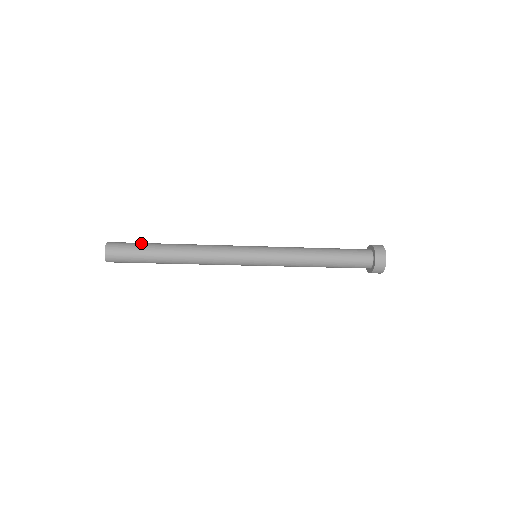
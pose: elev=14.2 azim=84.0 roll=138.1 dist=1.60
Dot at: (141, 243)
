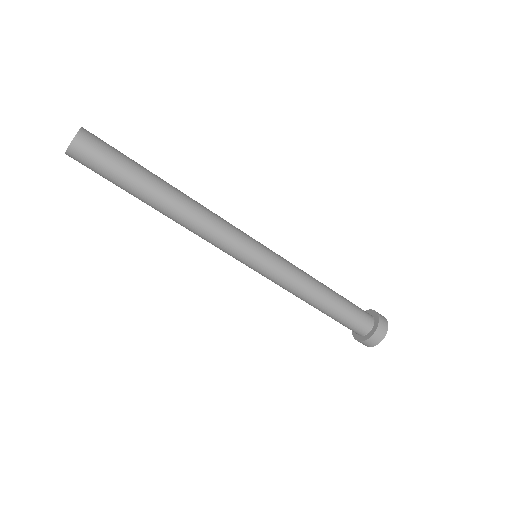
Dot at: occluded
